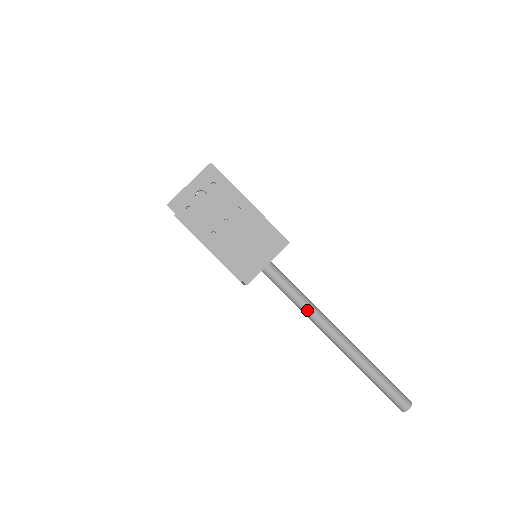
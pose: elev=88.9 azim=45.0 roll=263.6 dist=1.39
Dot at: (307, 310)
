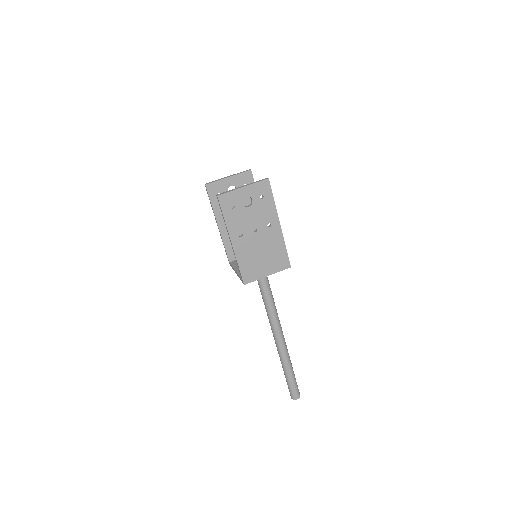
Dot at: (270, 312)
